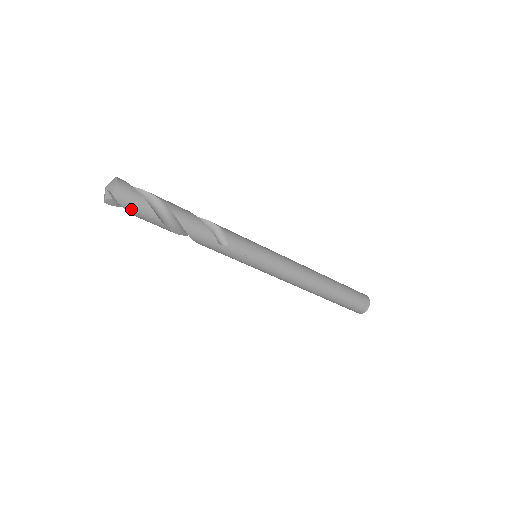
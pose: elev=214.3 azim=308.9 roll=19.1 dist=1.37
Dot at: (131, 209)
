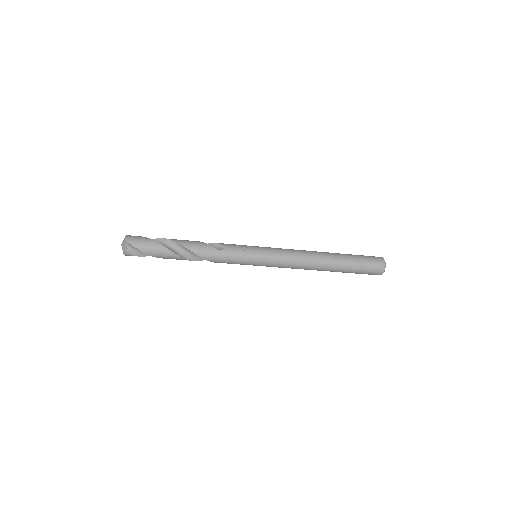
Dot at: (142, 247)
